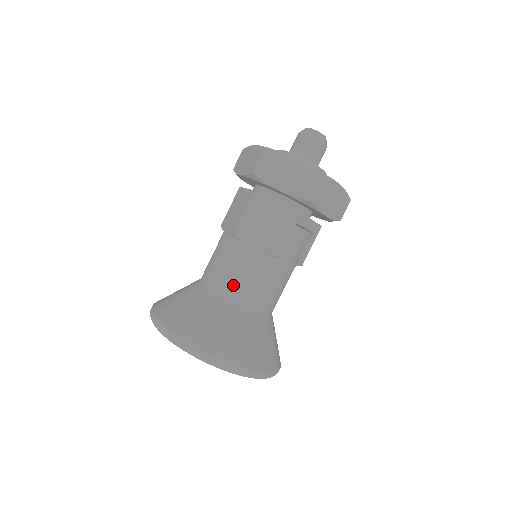
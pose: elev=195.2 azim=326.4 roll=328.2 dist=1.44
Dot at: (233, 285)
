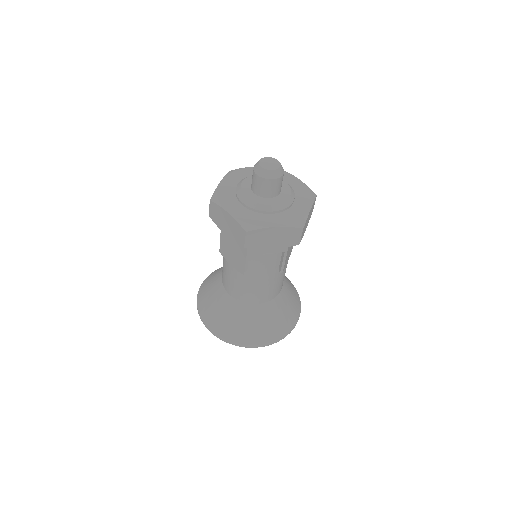
Dot at: (228, 285)
